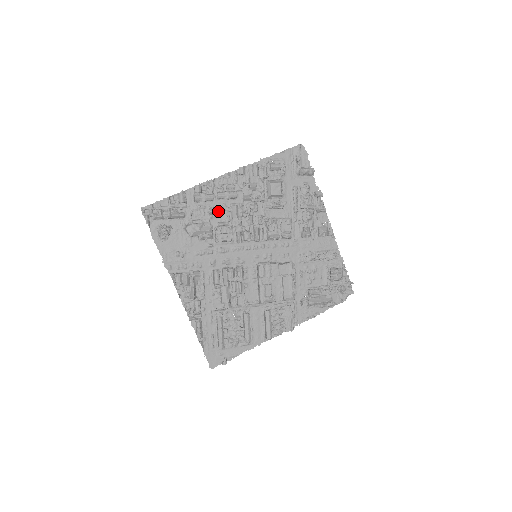
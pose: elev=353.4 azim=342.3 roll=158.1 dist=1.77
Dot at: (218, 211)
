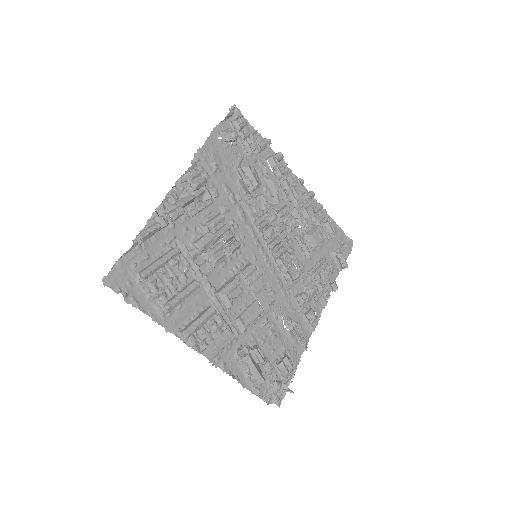
Dot at: occluded
